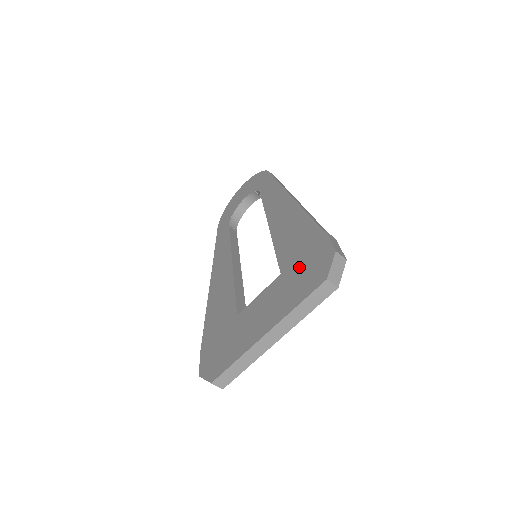
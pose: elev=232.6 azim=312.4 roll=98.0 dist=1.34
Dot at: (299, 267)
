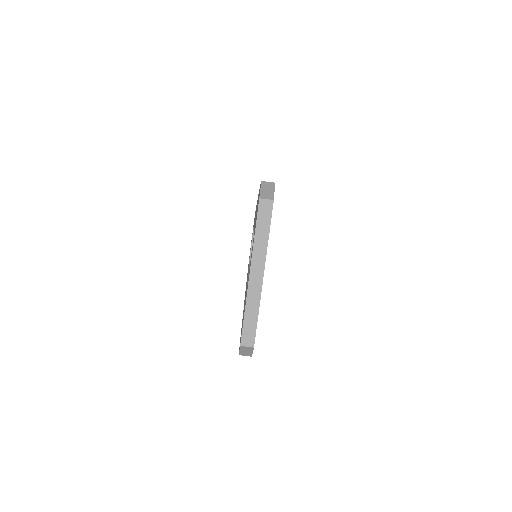
Dot at: occluded
